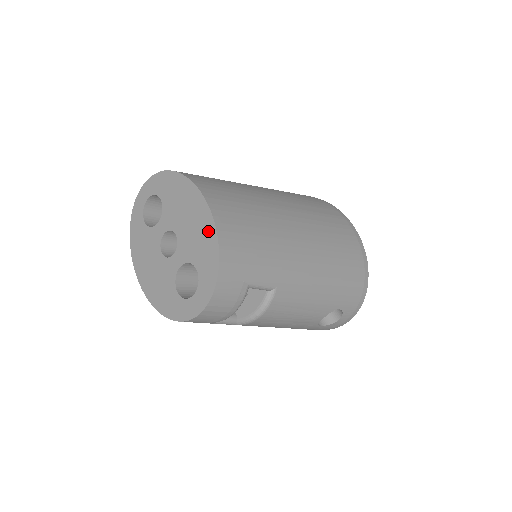
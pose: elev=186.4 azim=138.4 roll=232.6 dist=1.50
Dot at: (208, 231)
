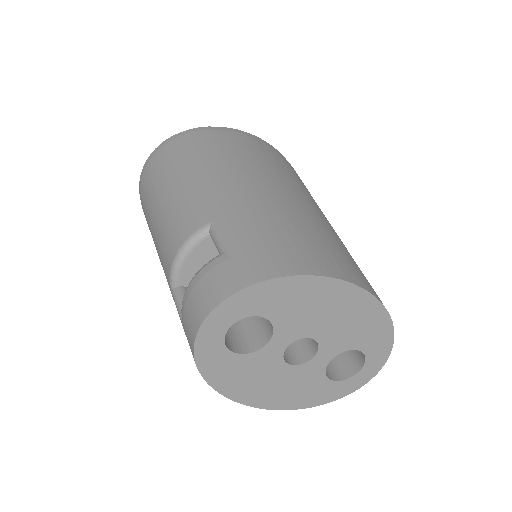
Dot at: (372, 314)
